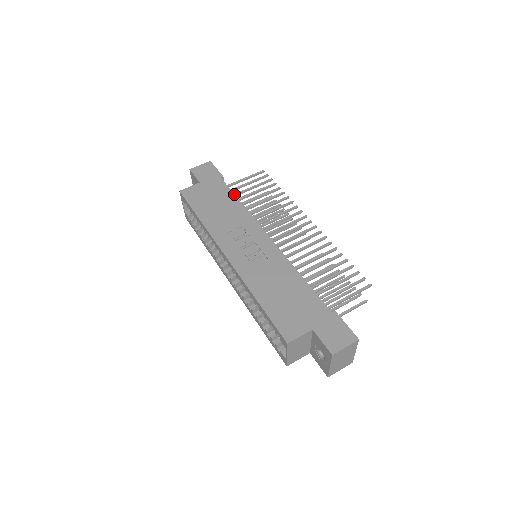
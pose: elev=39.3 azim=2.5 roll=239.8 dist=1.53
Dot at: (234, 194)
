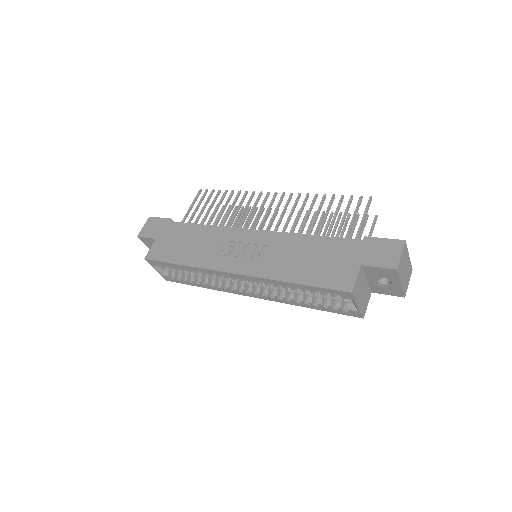
Dot at: (193, 224)
